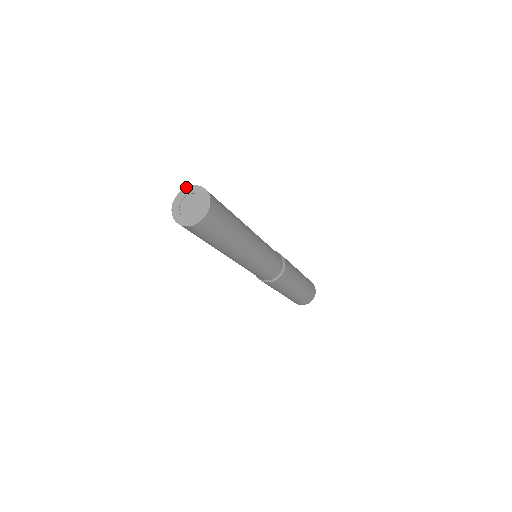
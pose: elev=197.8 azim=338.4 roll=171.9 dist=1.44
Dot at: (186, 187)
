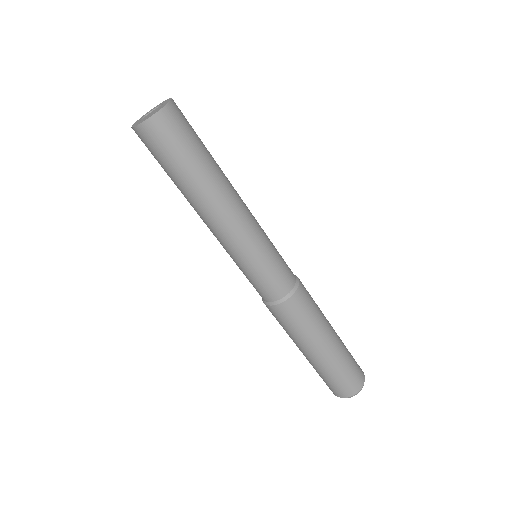
Dot at: occluded
